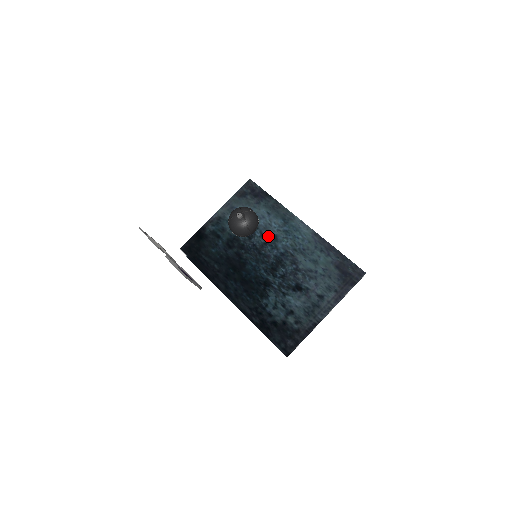
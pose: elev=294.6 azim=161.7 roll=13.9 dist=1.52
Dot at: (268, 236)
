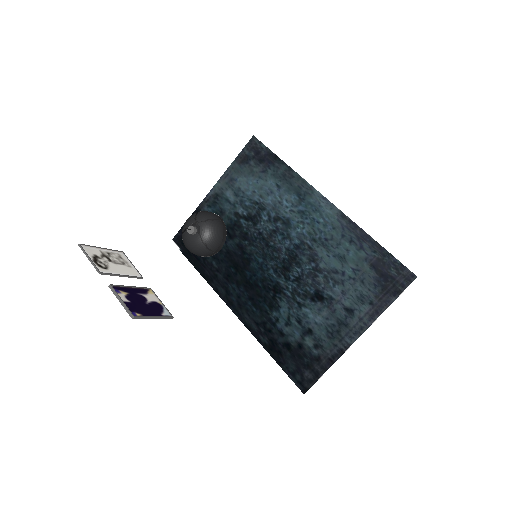
Dot at: (278, 220)
